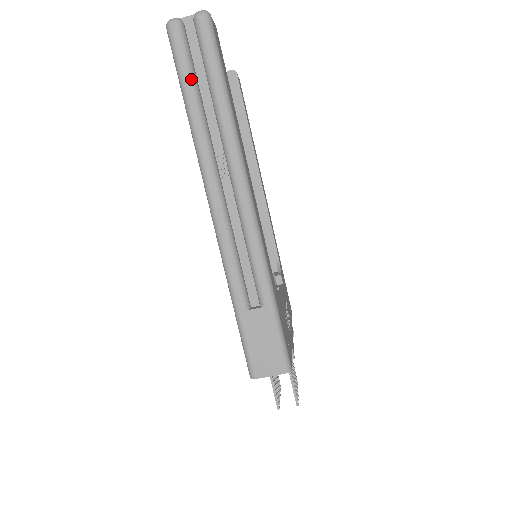
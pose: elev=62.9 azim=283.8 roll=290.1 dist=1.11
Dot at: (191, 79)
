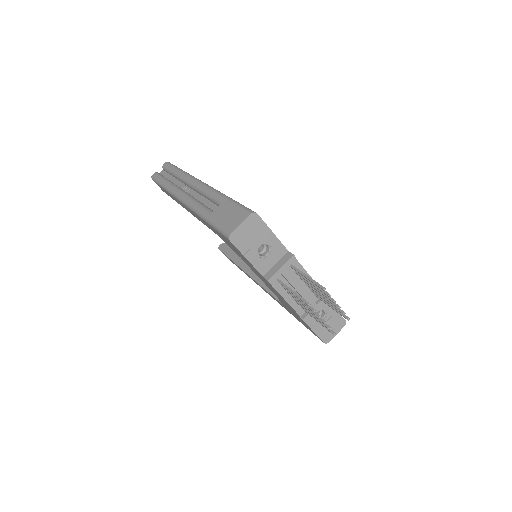
Dot at: (163, 178)
